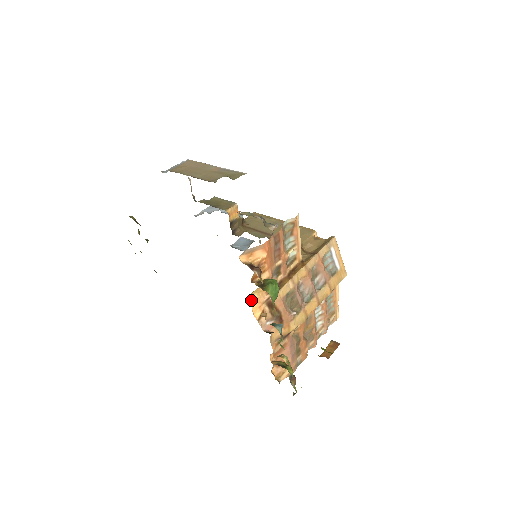
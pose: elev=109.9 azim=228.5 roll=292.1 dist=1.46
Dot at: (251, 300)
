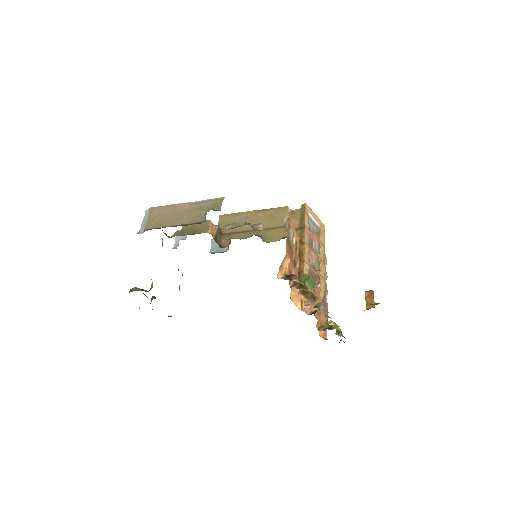
Dot at: (292, 299)
